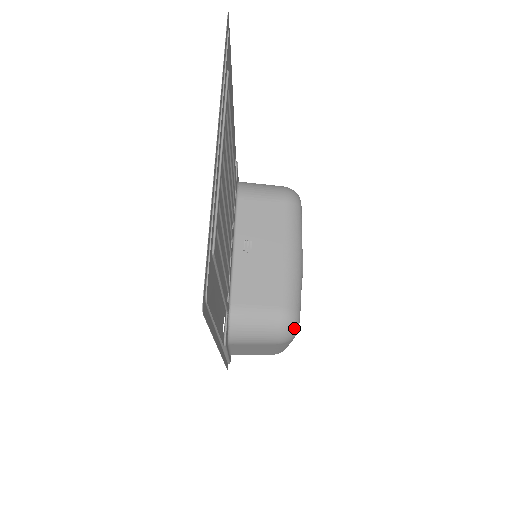
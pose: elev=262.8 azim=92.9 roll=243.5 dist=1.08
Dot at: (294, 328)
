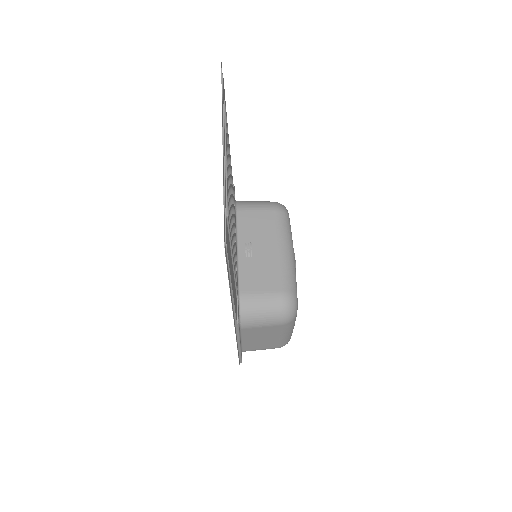
Dot at: (293, 308)
